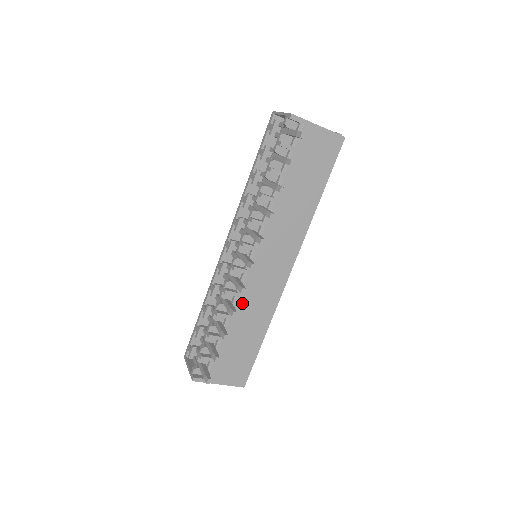
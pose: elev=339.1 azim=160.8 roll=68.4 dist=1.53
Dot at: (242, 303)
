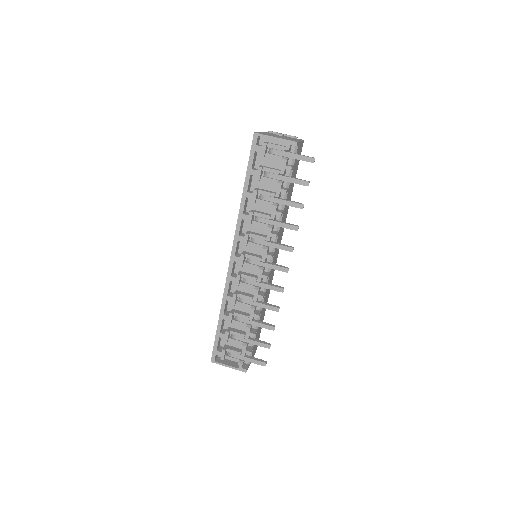
Dot at: (265, 297)
